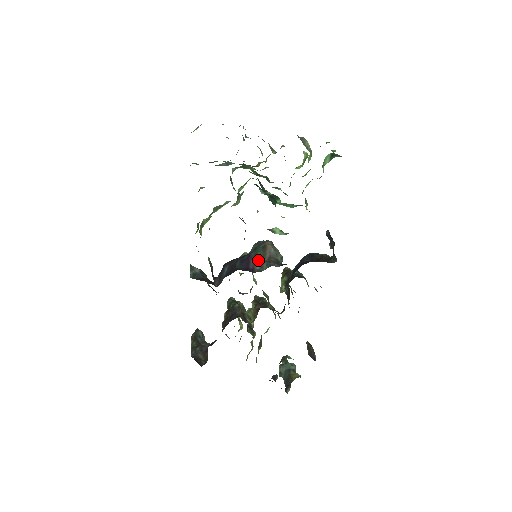
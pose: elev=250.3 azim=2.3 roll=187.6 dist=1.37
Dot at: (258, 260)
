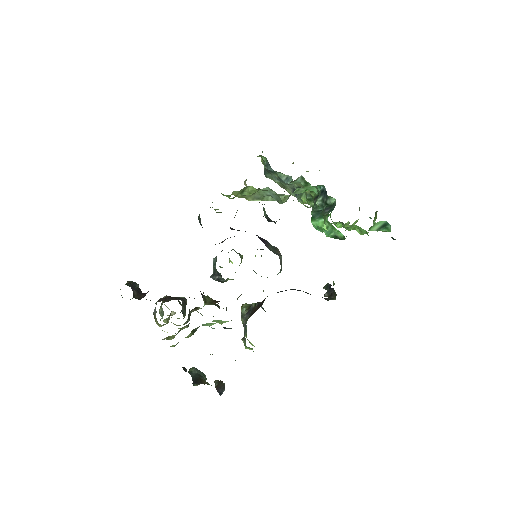
Dot at: (271, 248)
